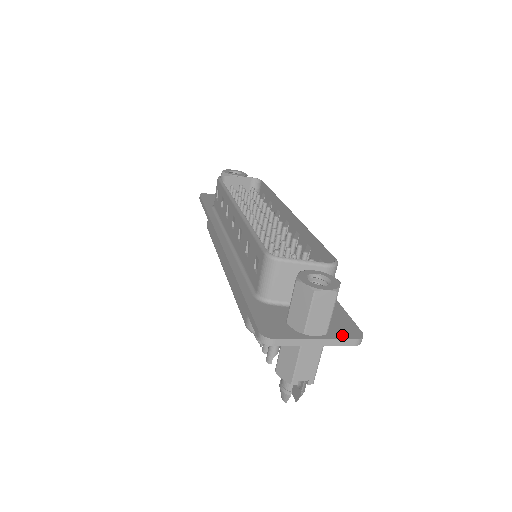
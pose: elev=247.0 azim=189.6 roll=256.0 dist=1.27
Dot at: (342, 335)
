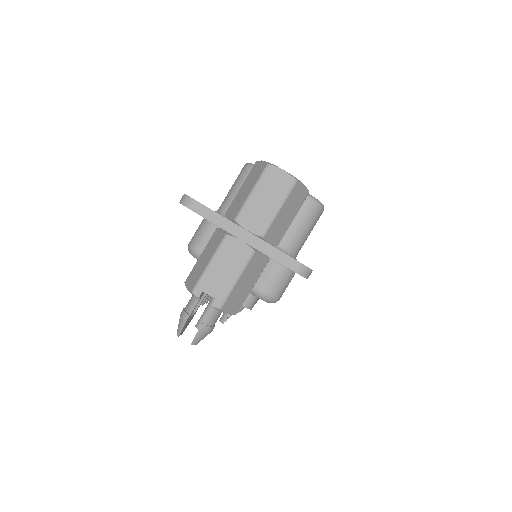
Dot at: (283, 252)
